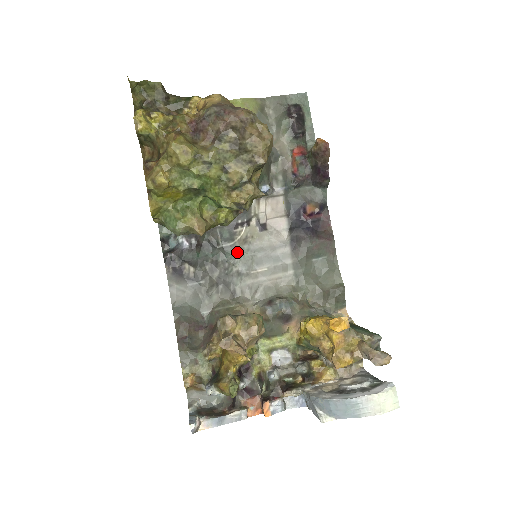
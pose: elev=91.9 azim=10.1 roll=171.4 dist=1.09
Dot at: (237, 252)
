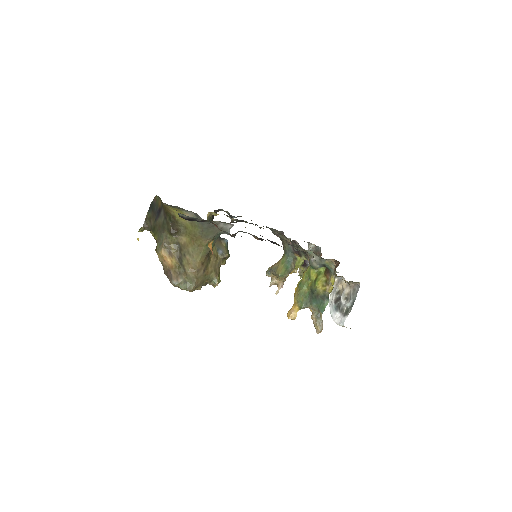
Dot at: occluded
